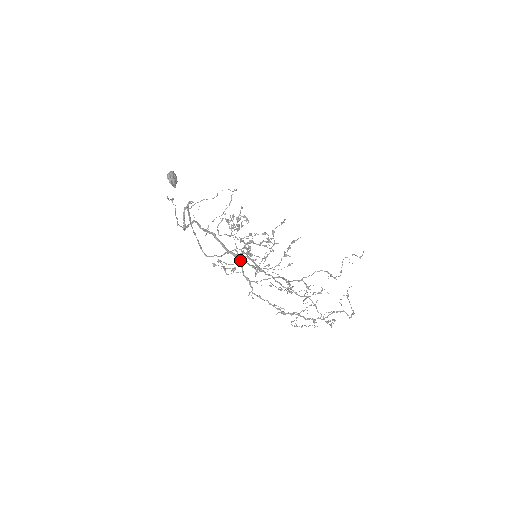
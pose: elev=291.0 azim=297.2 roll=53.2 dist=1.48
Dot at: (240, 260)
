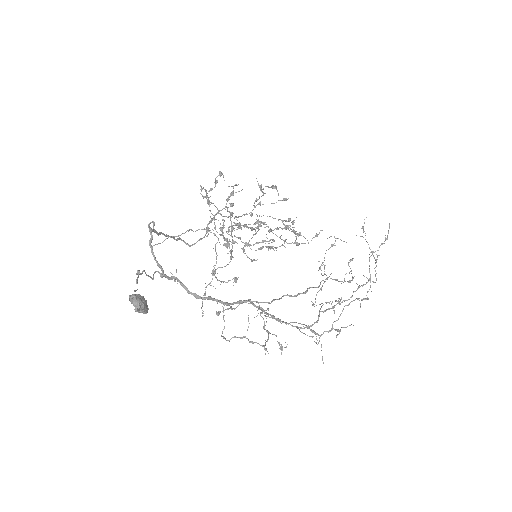
Dot at: occluded
